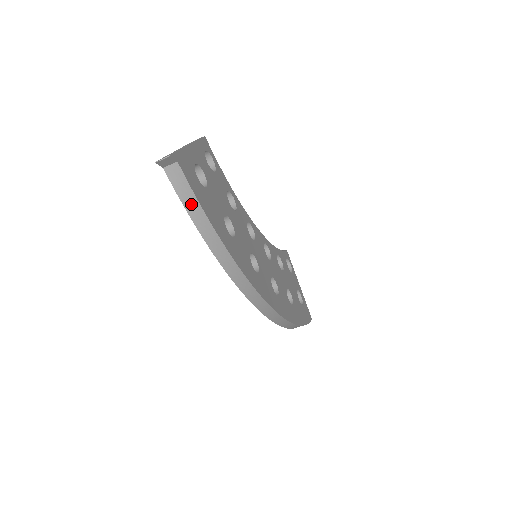
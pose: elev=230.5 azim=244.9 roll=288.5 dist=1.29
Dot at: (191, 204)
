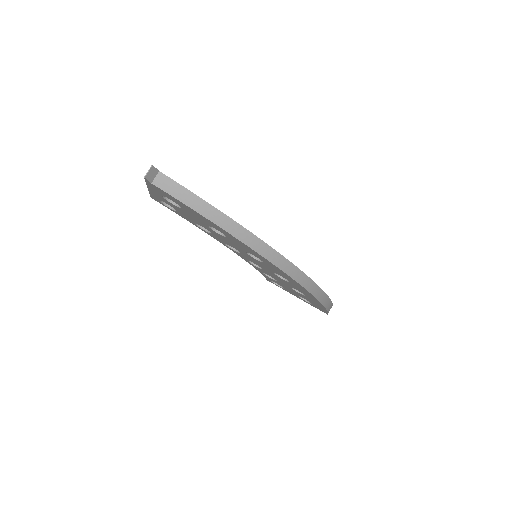
Dot at: (189, 199)
